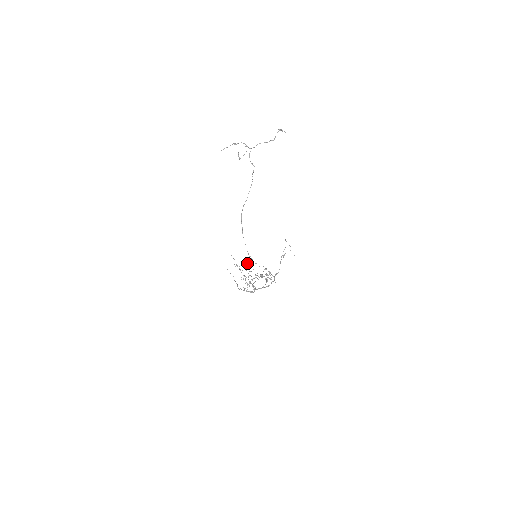
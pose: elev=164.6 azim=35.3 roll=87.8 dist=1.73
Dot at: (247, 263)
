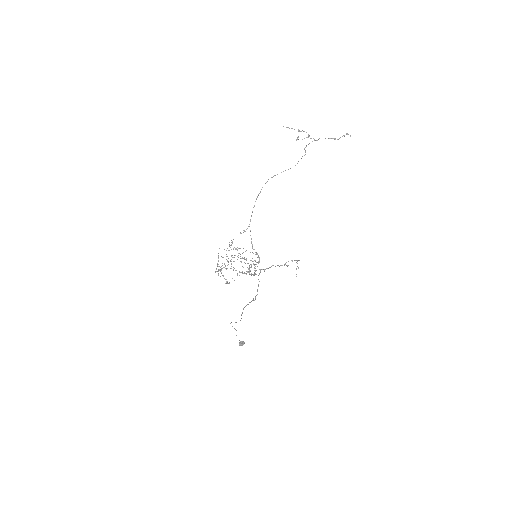
Dot at: occluded
